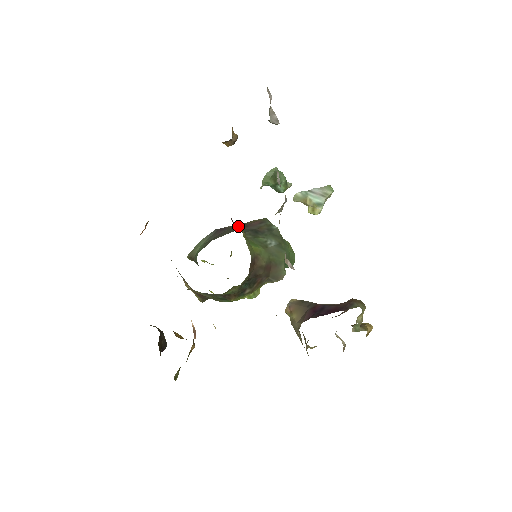
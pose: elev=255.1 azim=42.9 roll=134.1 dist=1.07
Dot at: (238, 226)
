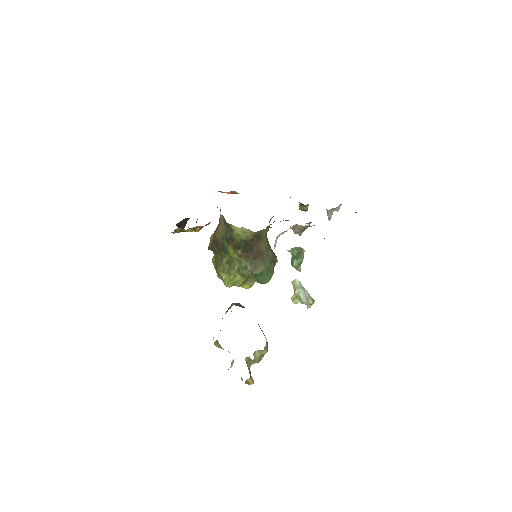
Dot at: occluded
